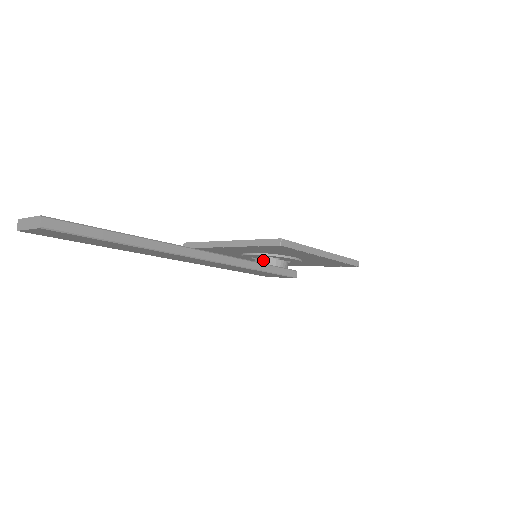
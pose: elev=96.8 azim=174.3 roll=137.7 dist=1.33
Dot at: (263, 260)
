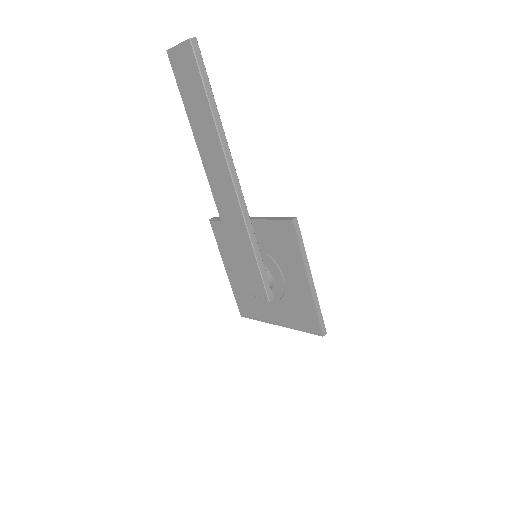
Dot at: occluded
